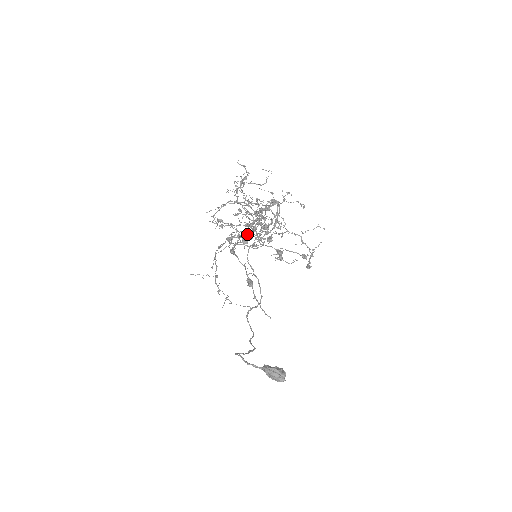
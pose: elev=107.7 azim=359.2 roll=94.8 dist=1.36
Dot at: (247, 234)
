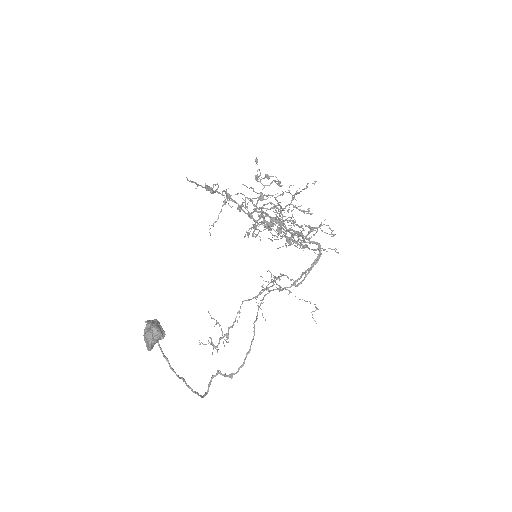
Dot at: (256, 208)
